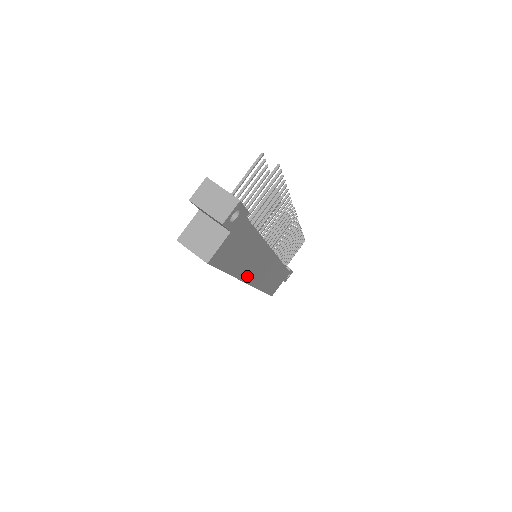
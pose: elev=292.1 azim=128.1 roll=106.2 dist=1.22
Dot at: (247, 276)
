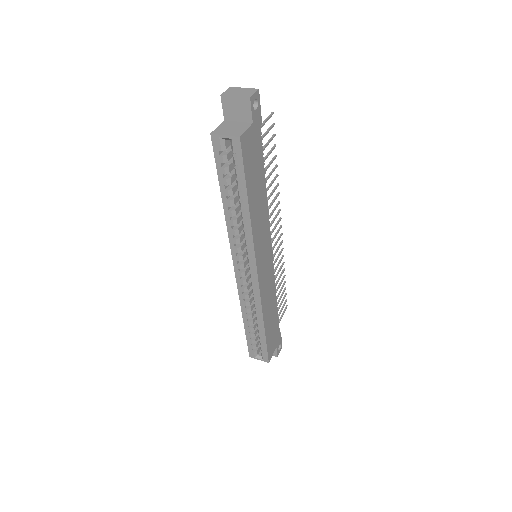
Dot at: (256, 245)
